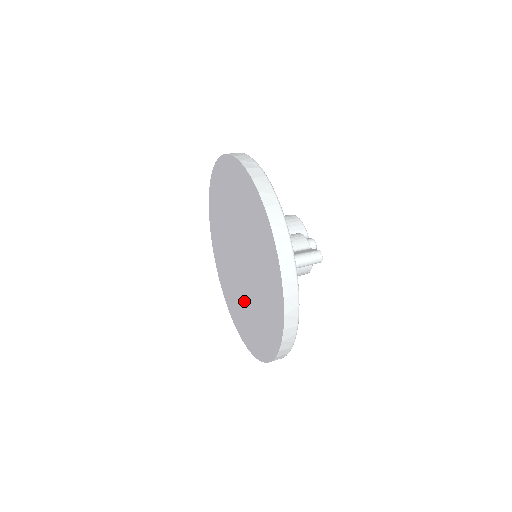
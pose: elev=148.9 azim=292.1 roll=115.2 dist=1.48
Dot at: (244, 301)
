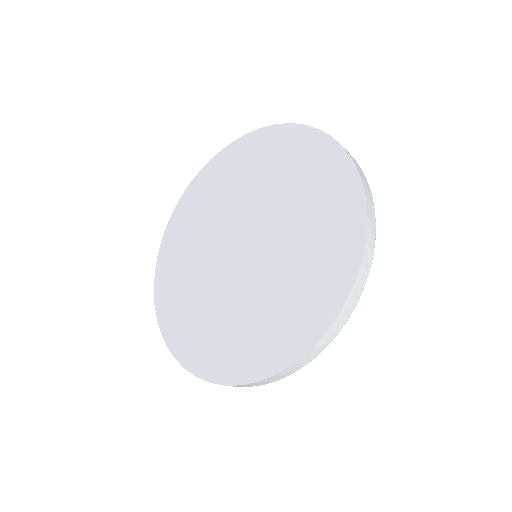
Dot at: (281, 264)
